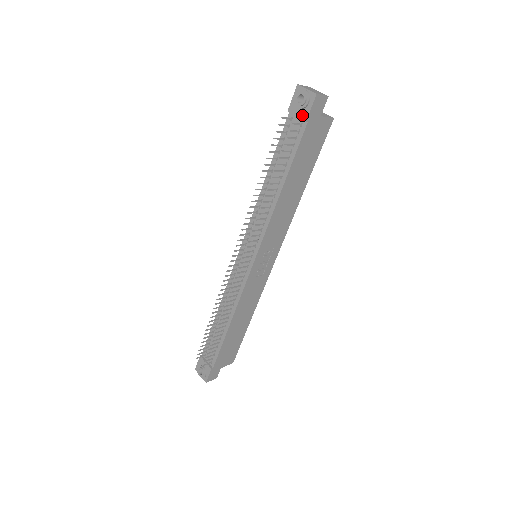
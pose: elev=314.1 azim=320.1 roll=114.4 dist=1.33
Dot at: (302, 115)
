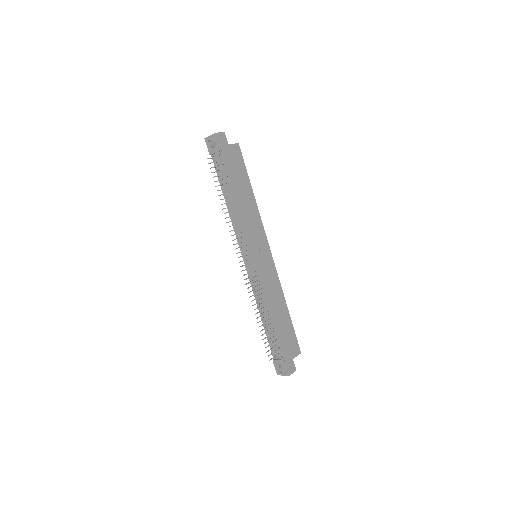
Dot at: (217, 150)
